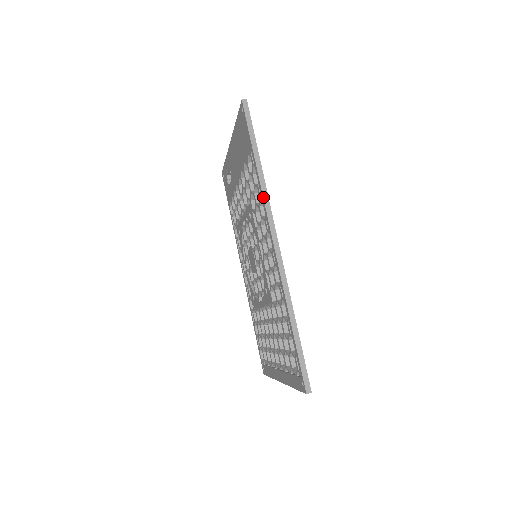
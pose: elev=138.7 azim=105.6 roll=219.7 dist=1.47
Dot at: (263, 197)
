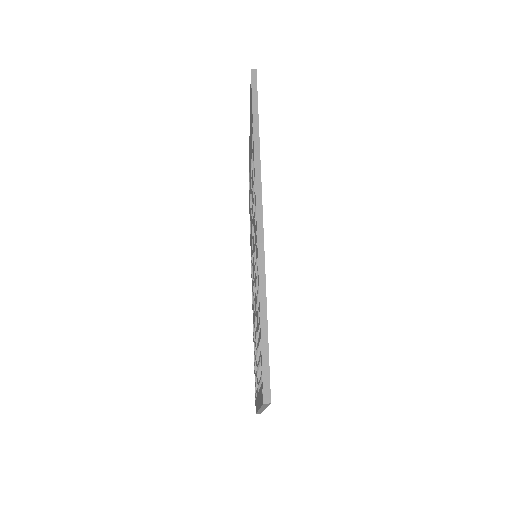
Dot at: (254, 164)
